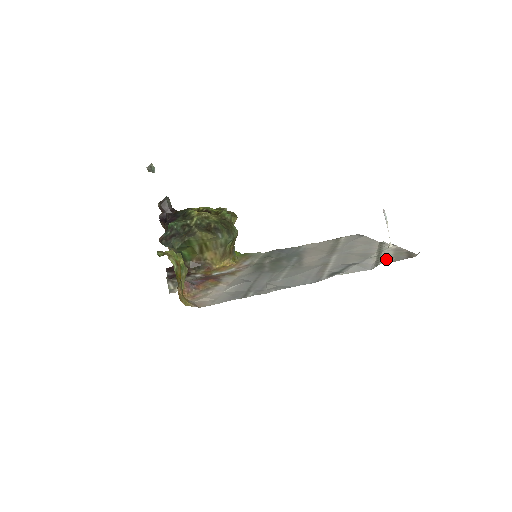
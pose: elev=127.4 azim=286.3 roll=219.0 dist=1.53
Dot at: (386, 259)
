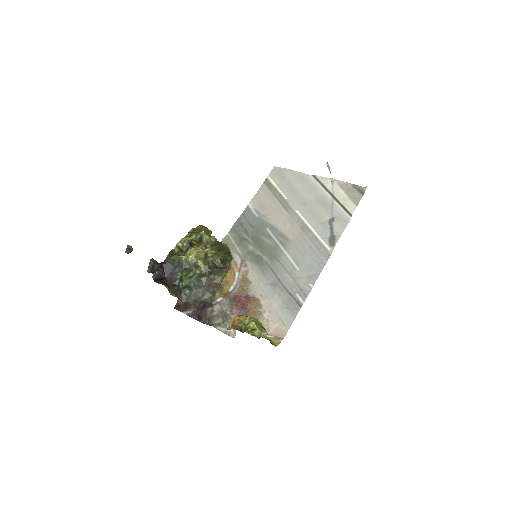
Dot at: (349, 204)
